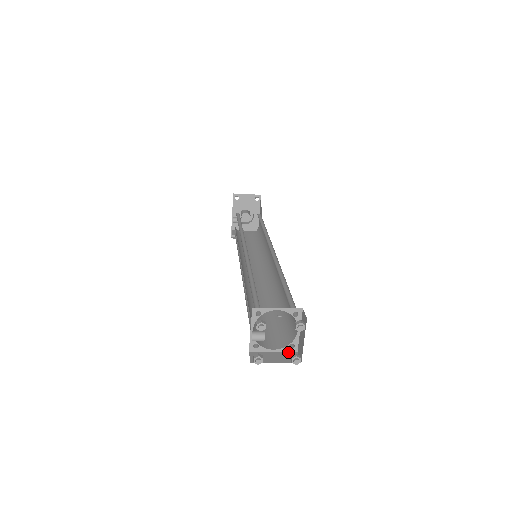
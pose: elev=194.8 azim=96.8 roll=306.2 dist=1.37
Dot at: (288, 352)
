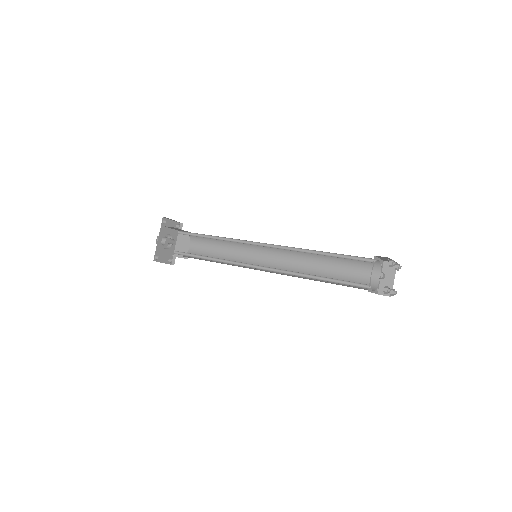
Dot at: occluded
